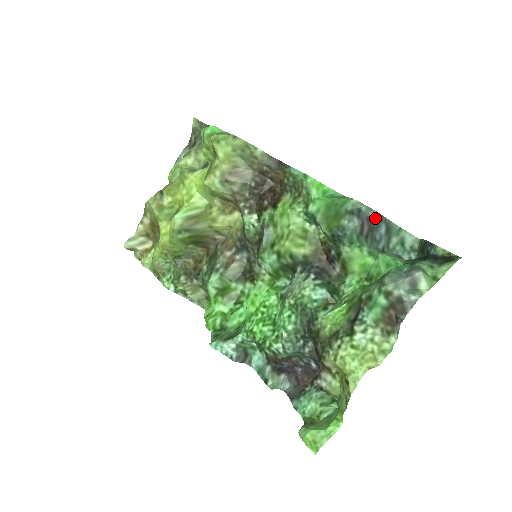
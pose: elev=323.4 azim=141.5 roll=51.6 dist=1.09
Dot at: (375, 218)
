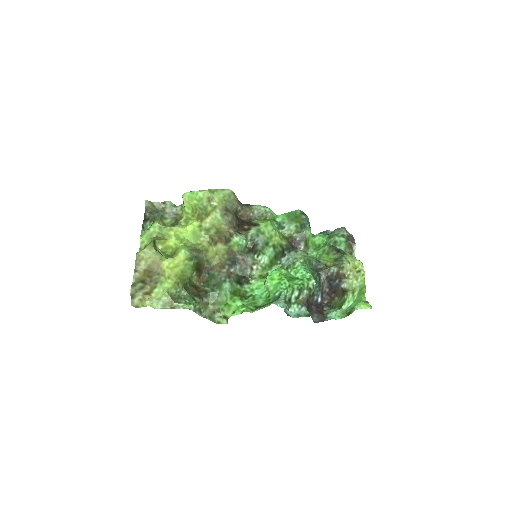
Dot at: occluded
